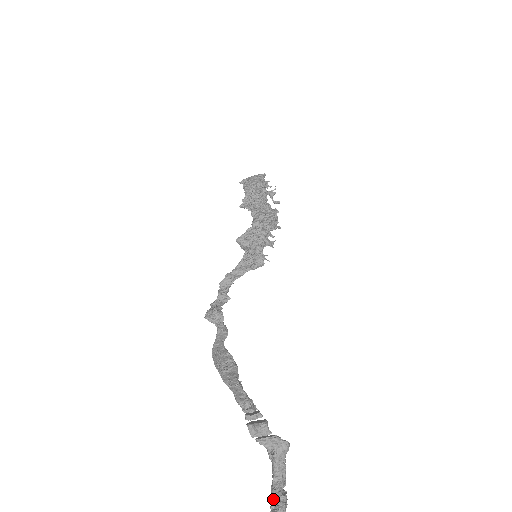
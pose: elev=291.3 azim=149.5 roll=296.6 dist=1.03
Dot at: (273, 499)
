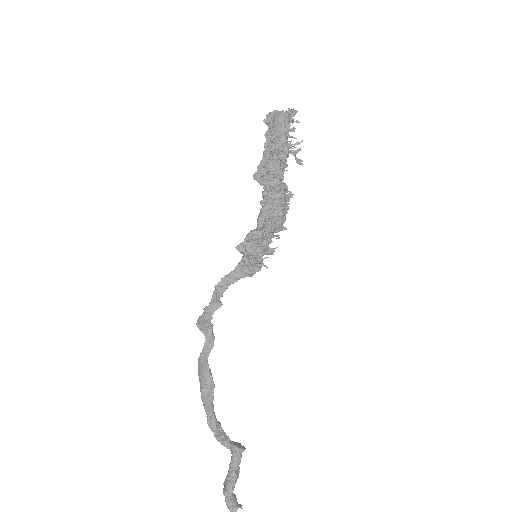
Dot at: (229, 474)
